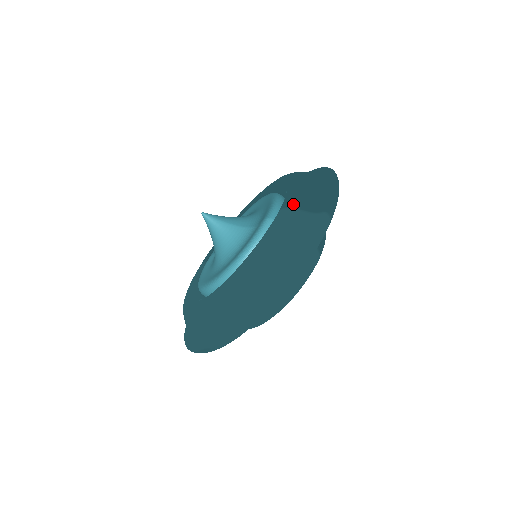
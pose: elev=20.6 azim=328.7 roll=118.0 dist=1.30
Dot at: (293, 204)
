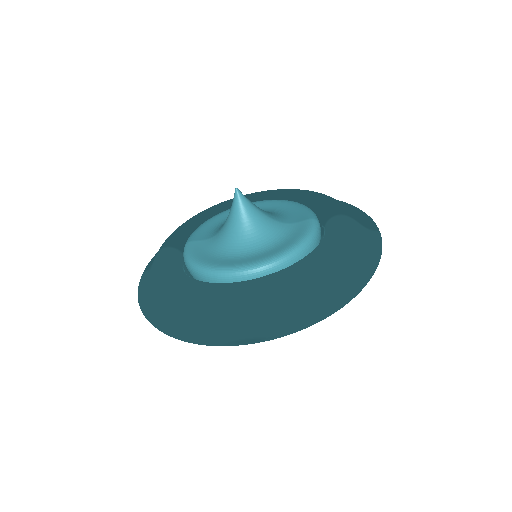
Dot at: (350, 214)
